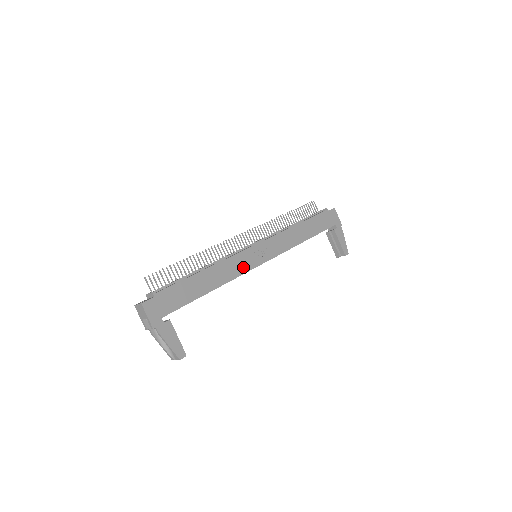
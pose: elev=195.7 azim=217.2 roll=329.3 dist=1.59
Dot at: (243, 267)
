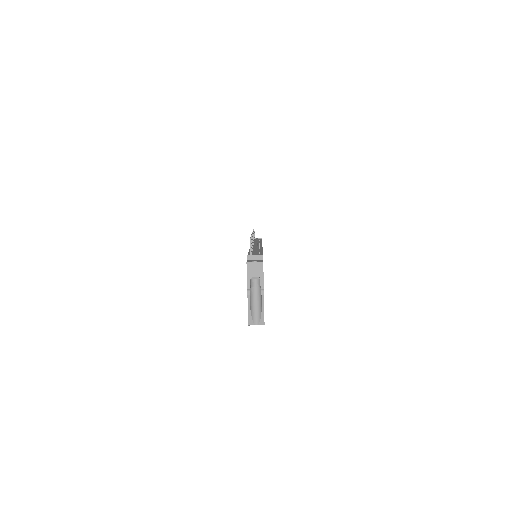
Dot at: occluded
